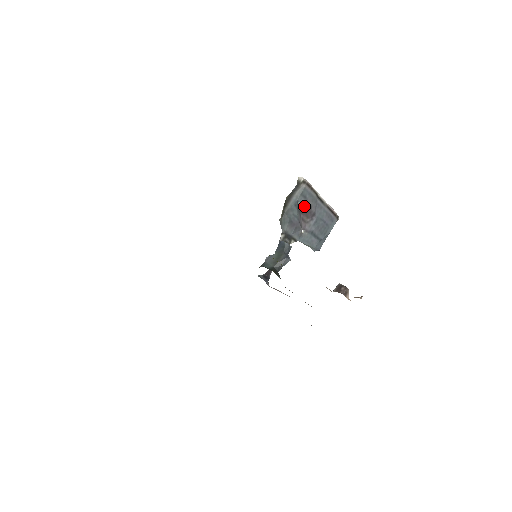
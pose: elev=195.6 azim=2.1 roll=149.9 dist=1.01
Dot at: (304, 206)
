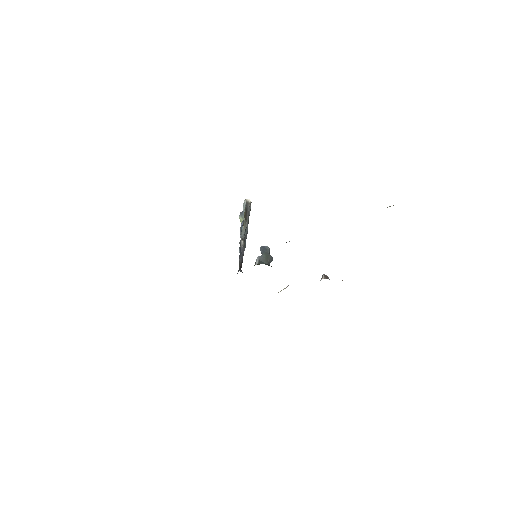
Dot at: occluded
